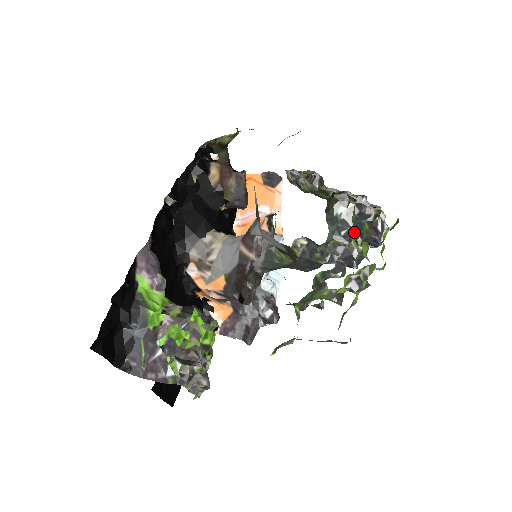
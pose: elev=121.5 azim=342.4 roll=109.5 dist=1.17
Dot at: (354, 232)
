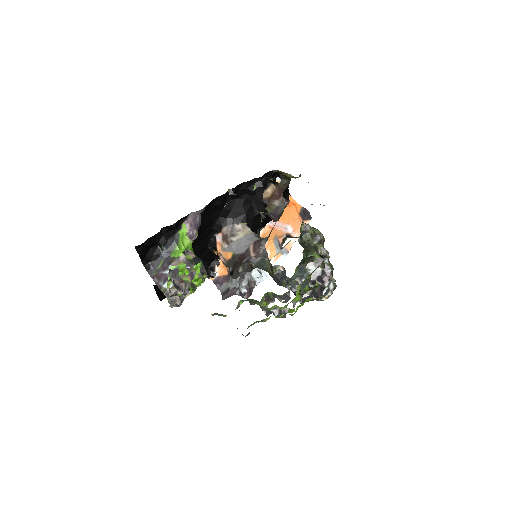
Dot at: (303, 285)
